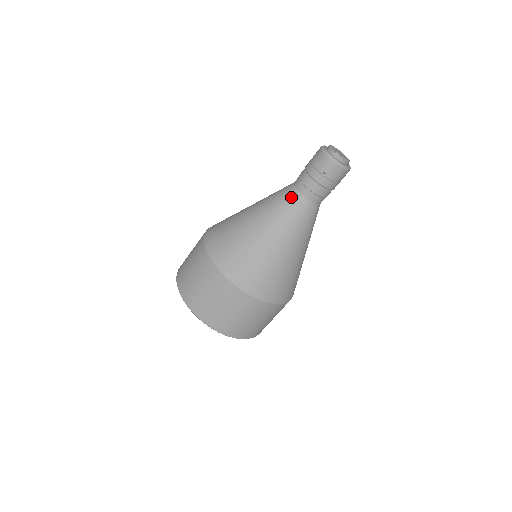
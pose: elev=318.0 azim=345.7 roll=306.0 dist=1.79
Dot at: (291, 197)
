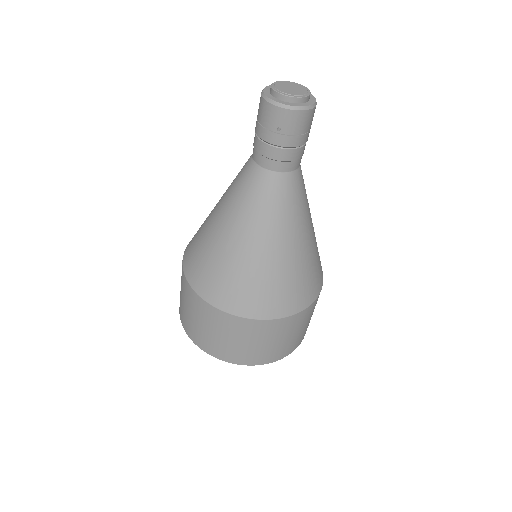
Dot at: (253, 178)
